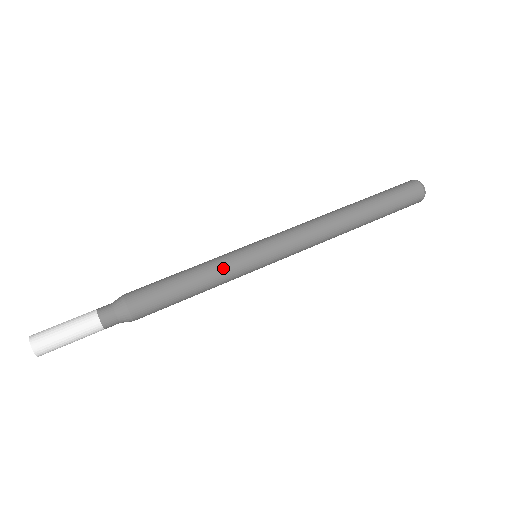
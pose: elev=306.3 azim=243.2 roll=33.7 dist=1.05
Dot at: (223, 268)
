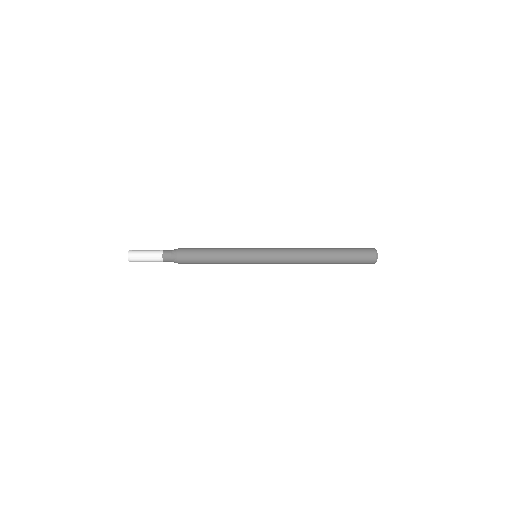
Dot at: (233, 253)
